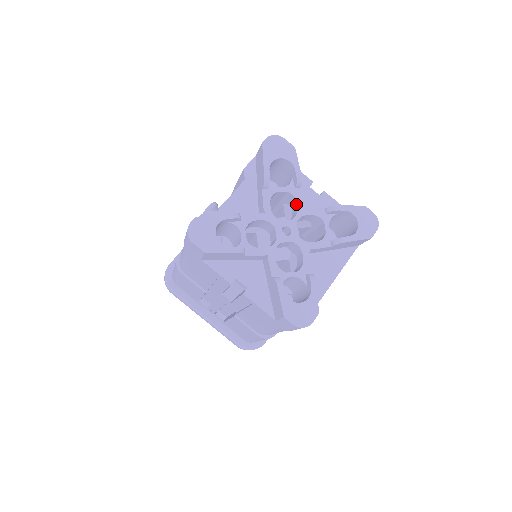
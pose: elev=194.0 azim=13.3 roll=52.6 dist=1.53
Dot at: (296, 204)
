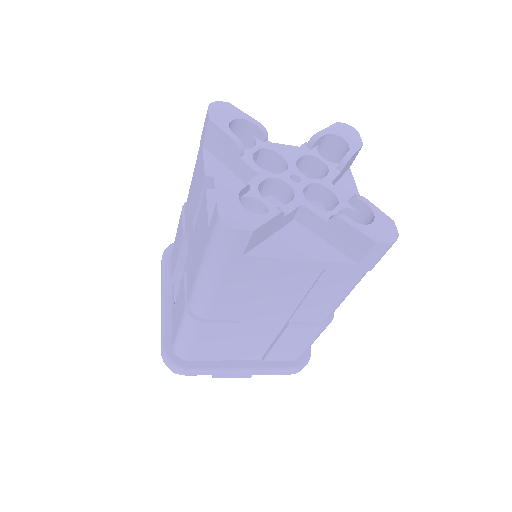
Dot at: (325, 177)
